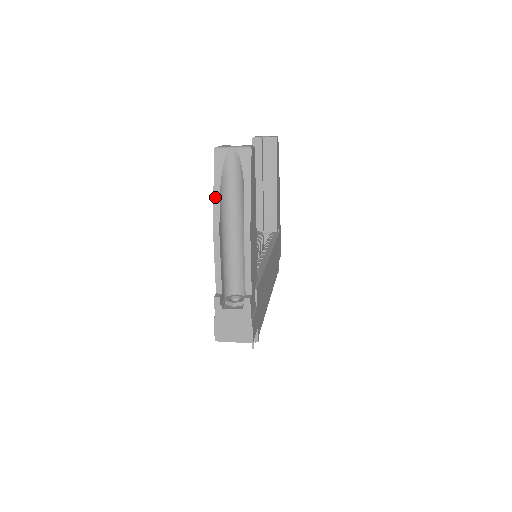
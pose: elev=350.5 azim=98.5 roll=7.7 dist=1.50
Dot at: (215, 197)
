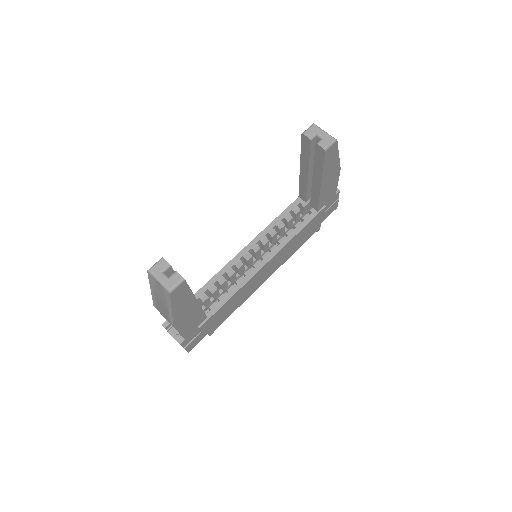
Dot at: (152, 293)
